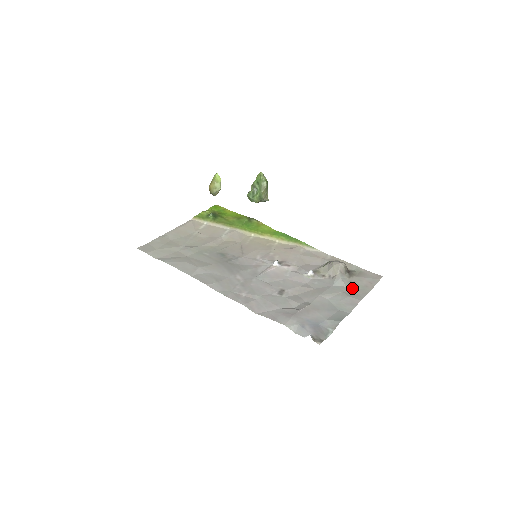
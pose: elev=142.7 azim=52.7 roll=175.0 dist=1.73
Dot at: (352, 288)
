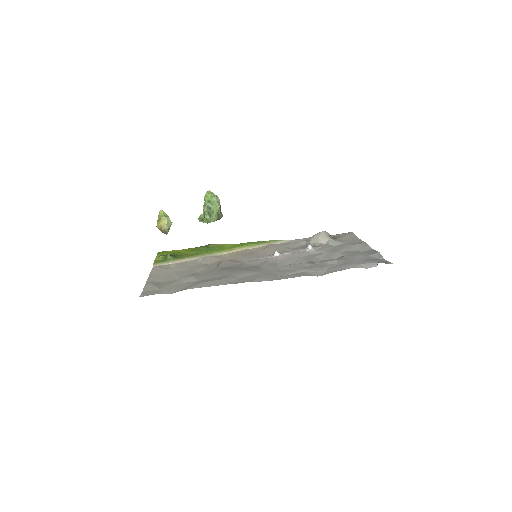
Dot at: (348, 242)
